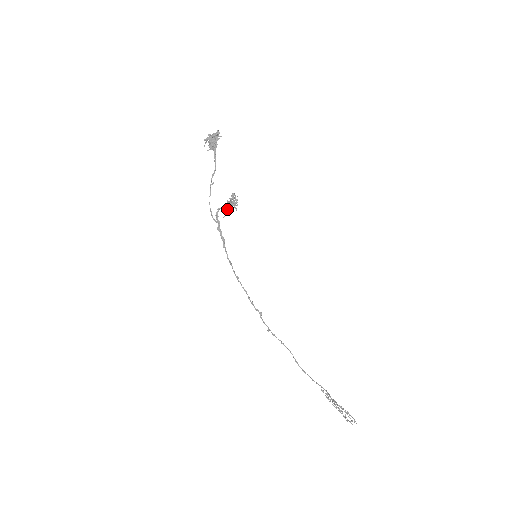
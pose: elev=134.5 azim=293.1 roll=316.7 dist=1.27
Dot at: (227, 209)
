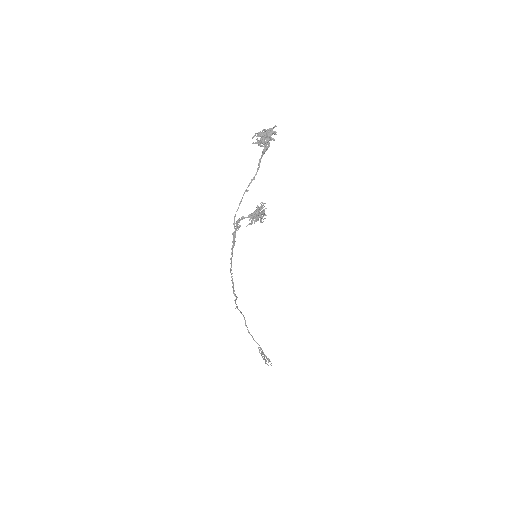
Dot at: (252, 220)
